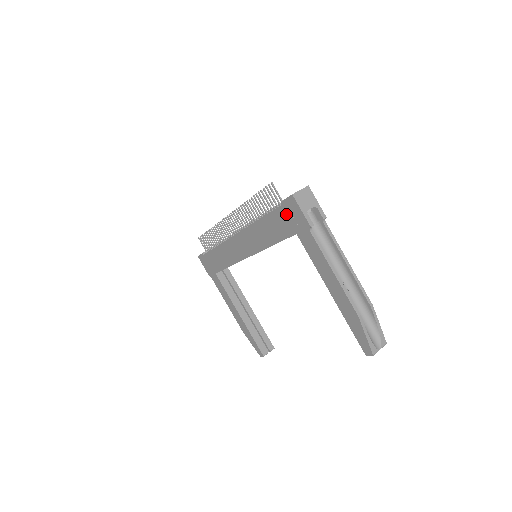
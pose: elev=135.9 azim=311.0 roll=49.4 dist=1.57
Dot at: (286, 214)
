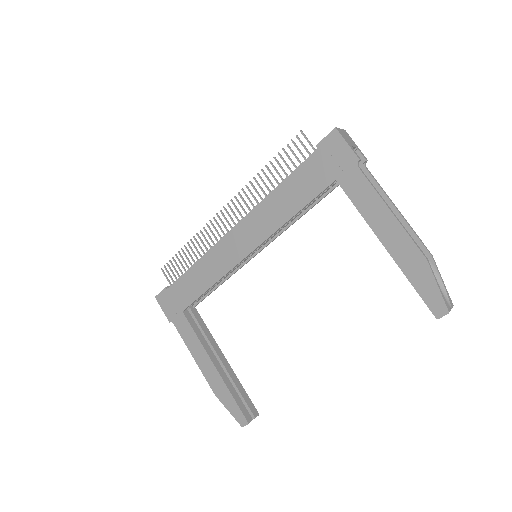
Dot at: (322, 159)
